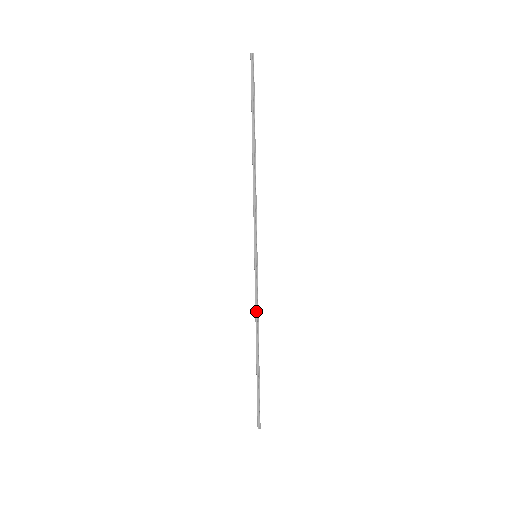
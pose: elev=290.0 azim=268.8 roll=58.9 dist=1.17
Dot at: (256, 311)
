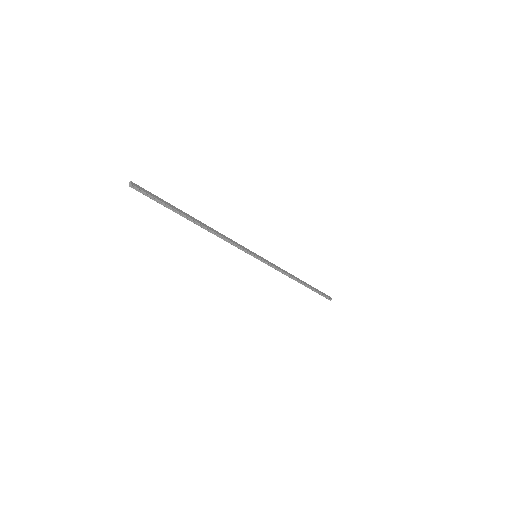
Dot at: (282, 273)
